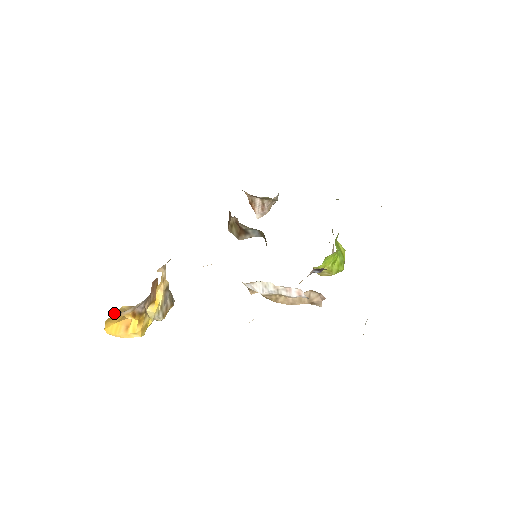
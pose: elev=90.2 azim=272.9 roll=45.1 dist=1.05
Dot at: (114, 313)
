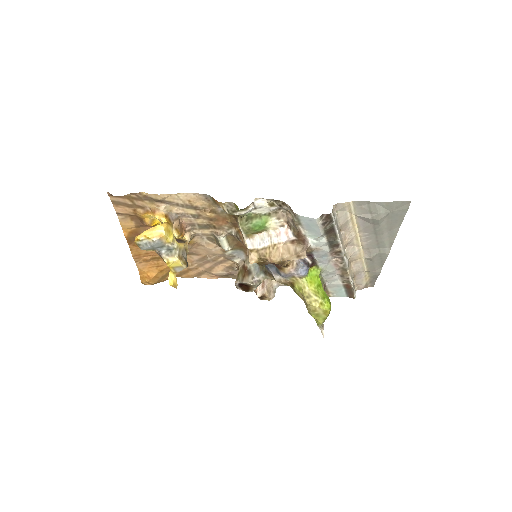
Dot at: occluded
